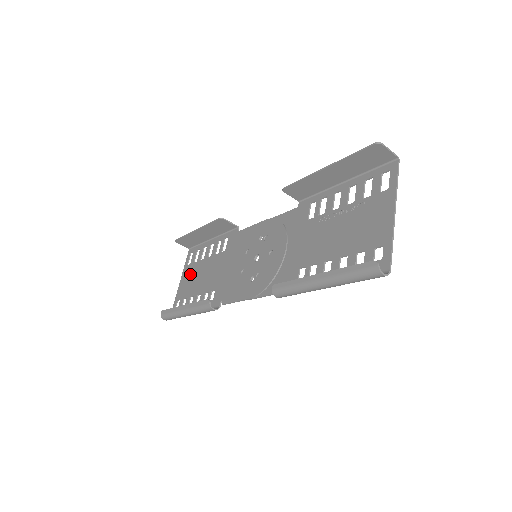
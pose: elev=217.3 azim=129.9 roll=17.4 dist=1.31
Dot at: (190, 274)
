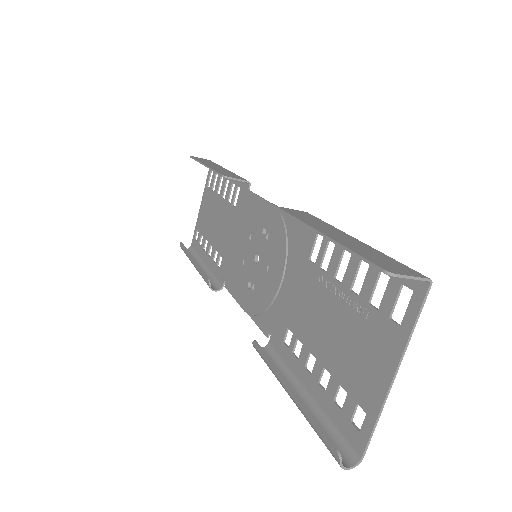
Dot at: (208, 205)
